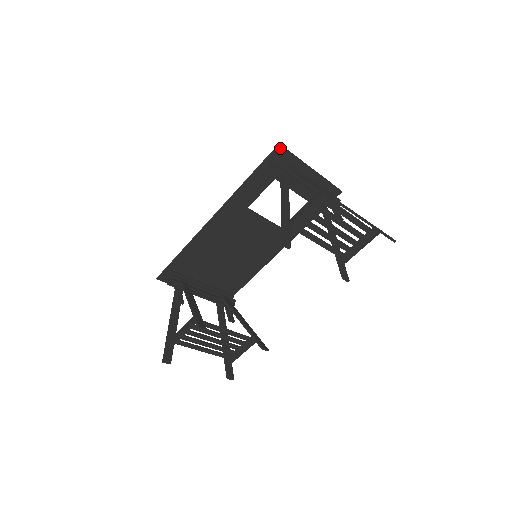
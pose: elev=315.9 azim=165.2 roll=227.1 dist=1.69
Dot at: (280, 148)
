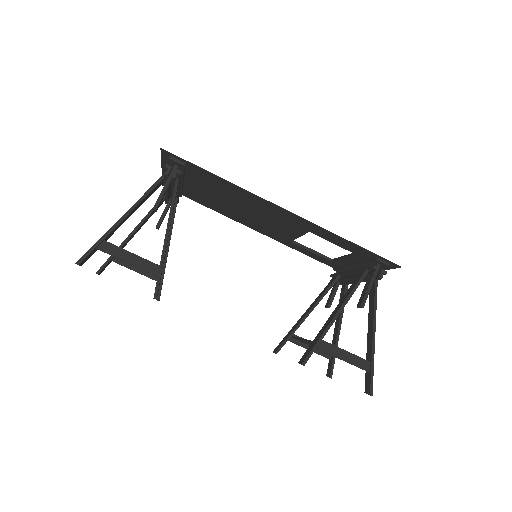
Dot at: (397, 266)
